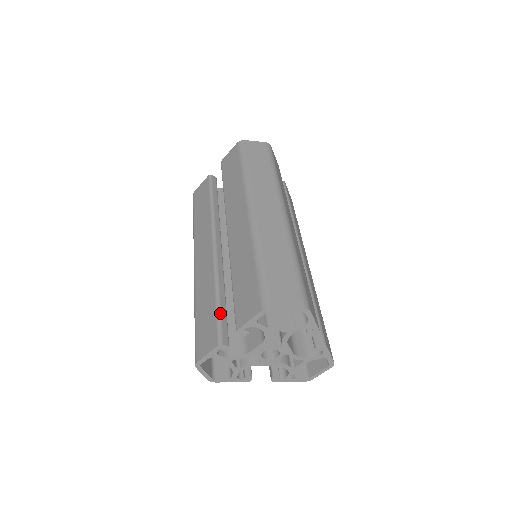
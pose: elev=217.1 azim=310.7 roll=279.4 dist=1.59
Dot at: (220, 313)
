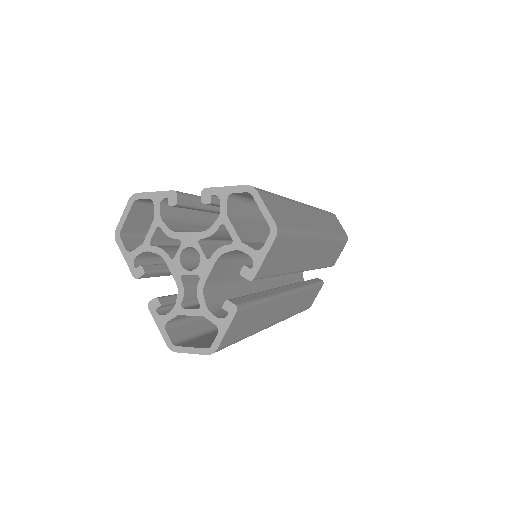
Dot at: (200, 198)
